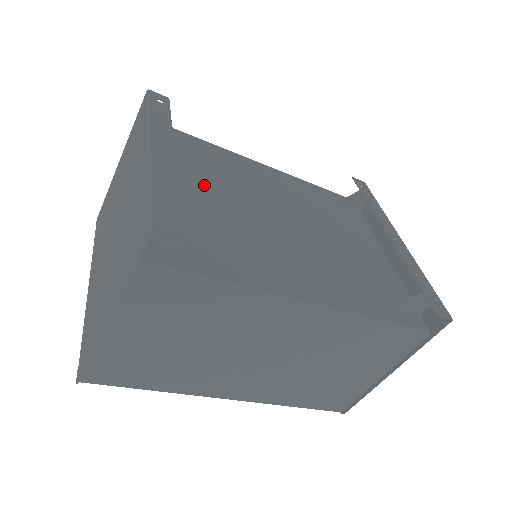
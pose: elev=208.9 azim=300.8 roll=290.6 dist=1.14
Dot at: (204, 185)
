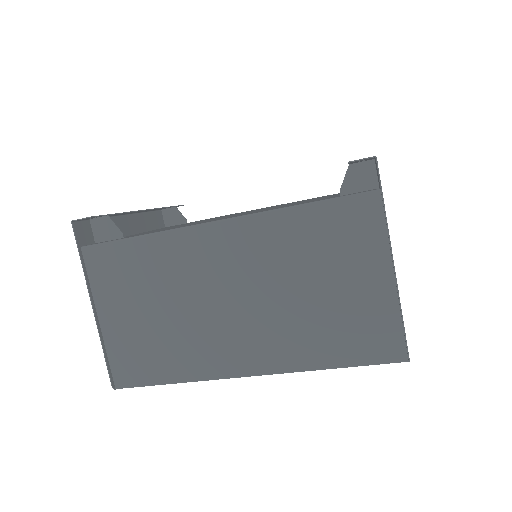
Dot at: occluded
